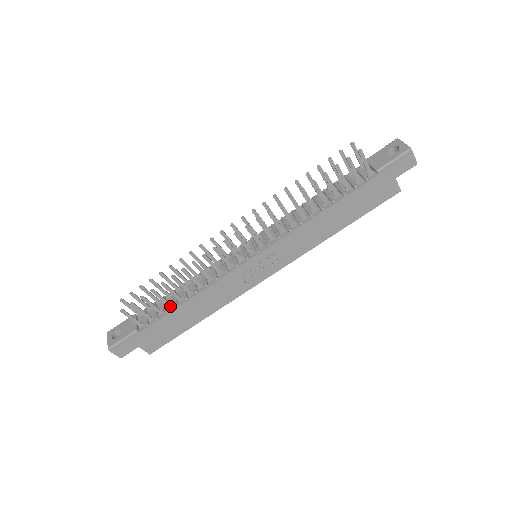
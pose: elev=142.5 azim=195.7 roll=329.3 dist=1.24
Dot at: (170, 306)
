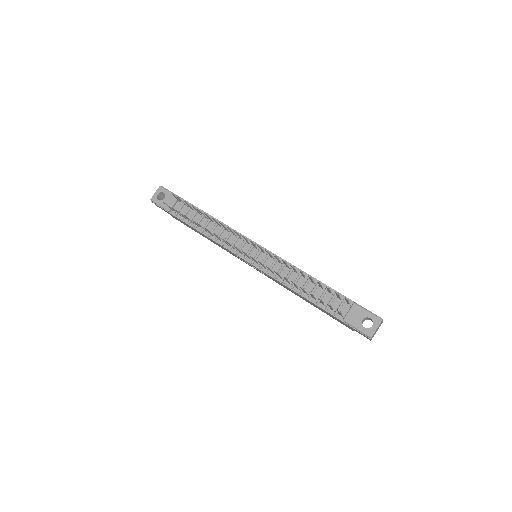
Dot at: (193, 223)
